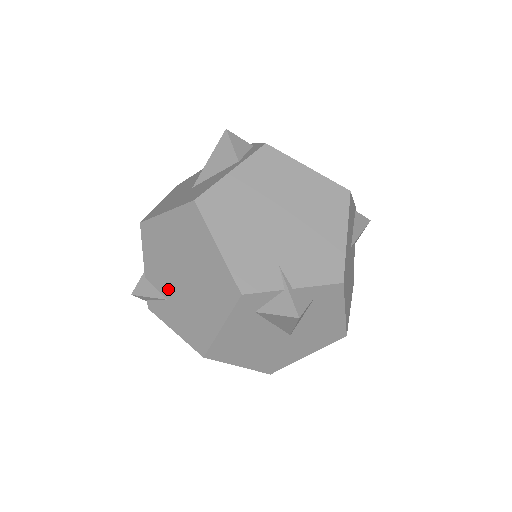
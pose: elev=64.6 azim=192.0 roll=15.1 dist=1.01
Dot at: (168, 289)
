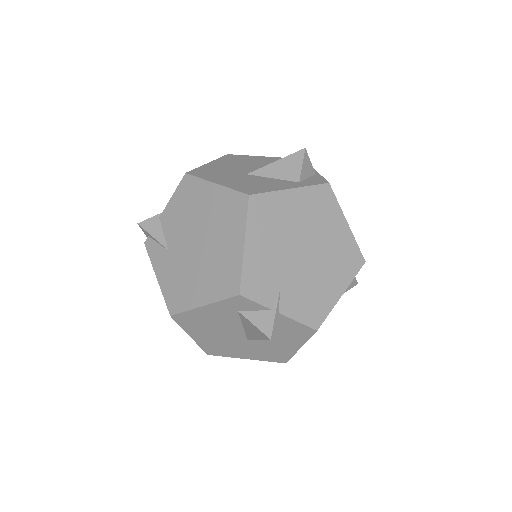
Dot at: (175, 243)
